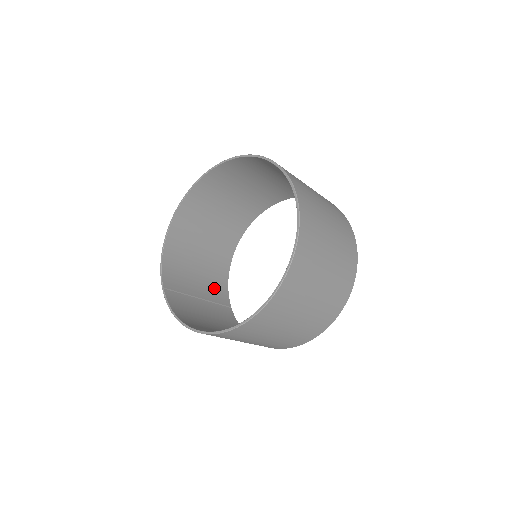
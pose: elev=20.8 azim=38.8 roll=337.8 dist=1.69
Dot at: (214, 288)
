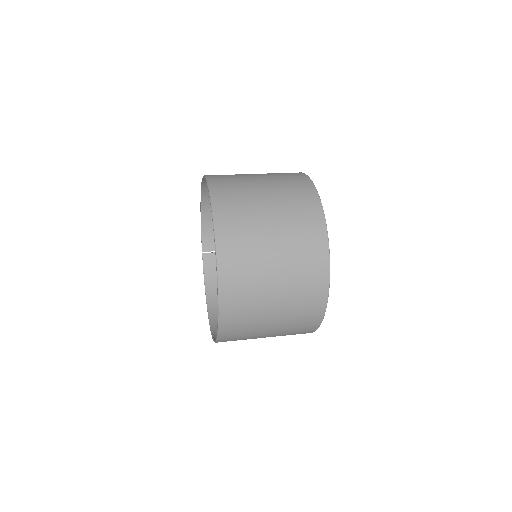
Dot at: occluded
